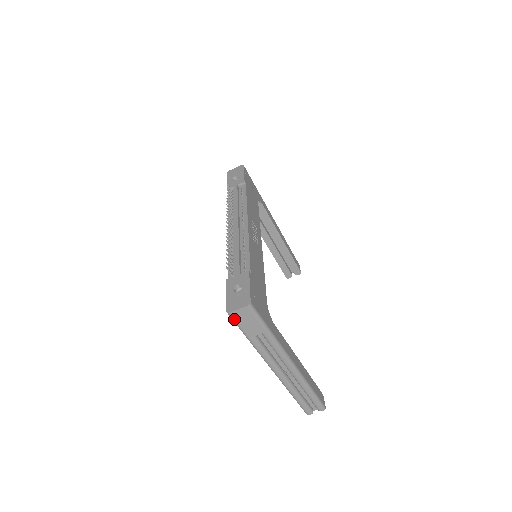
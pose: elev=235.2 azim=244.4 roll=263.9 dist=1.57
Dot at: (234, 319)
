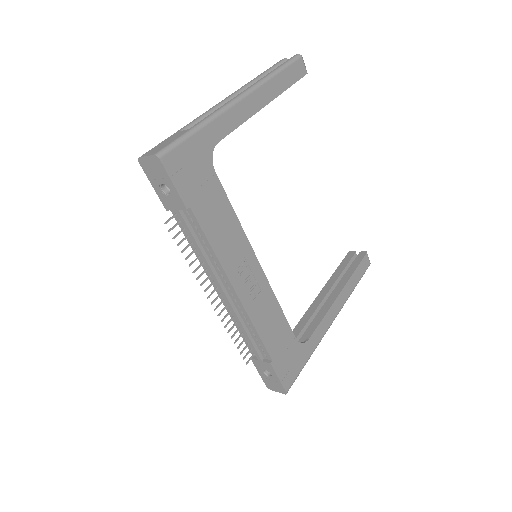
Dot at: occluded
